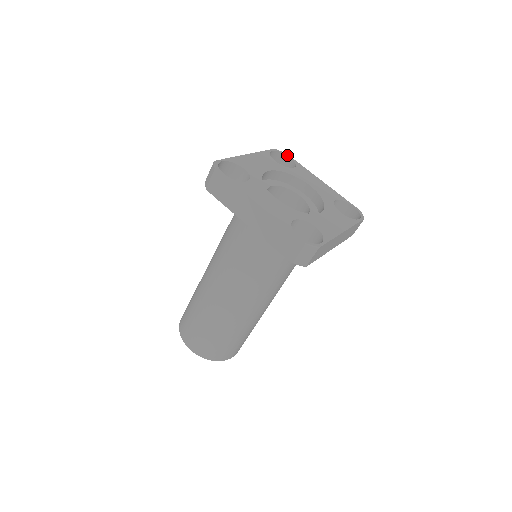
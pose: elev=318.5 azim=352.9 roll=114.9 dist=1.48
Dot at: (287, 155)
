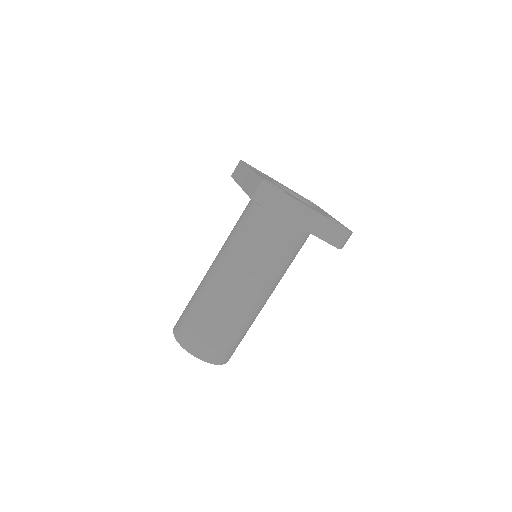
Dot at: occluded
